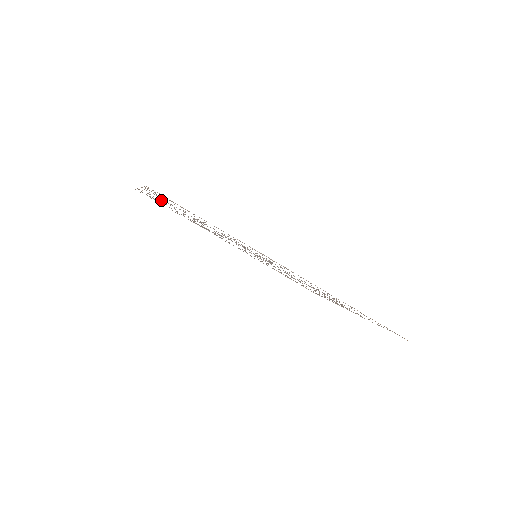
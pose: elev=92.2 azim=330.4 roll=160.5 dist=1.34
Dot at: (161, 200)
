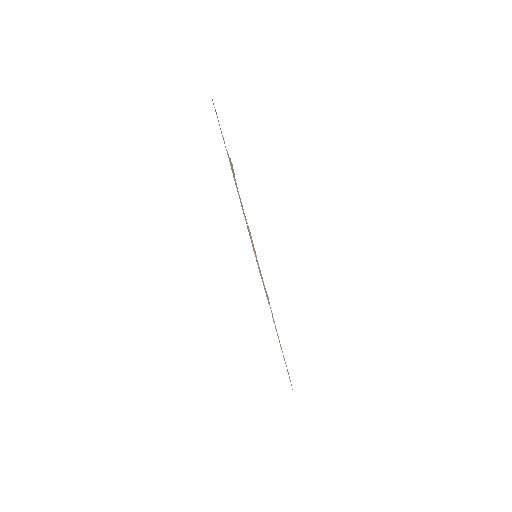
Dot at: occluded
